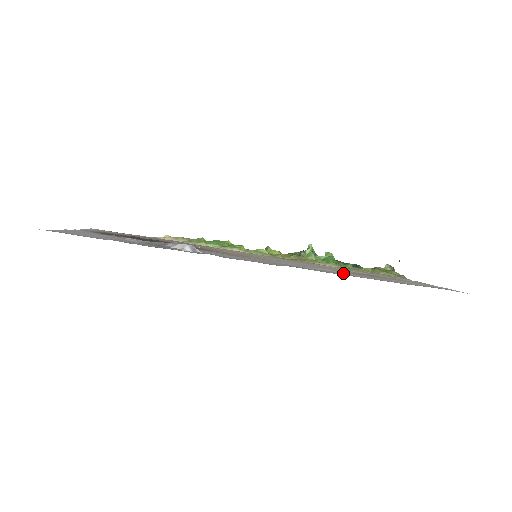
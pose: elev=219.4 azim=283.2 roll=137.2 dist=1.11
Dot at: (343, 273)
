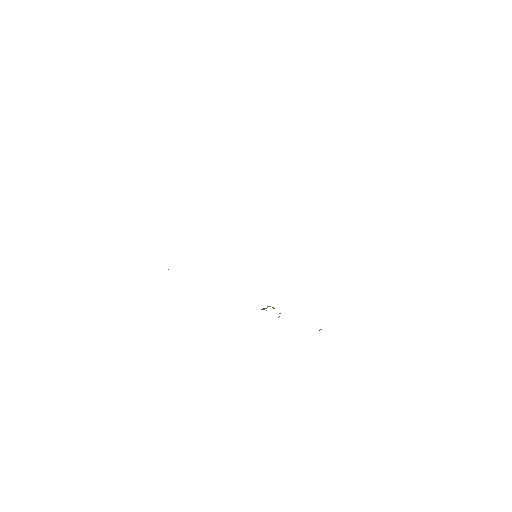
Dot at: occluded
